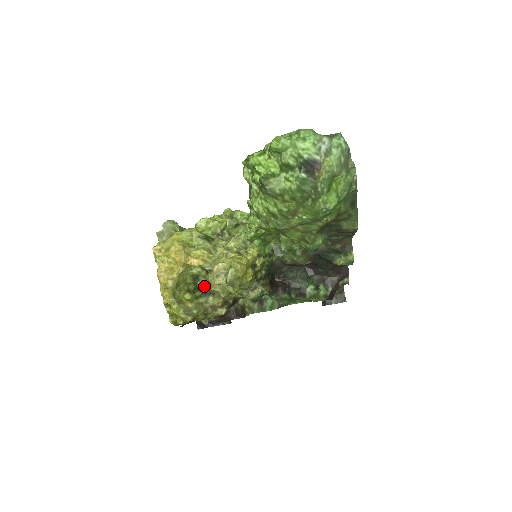
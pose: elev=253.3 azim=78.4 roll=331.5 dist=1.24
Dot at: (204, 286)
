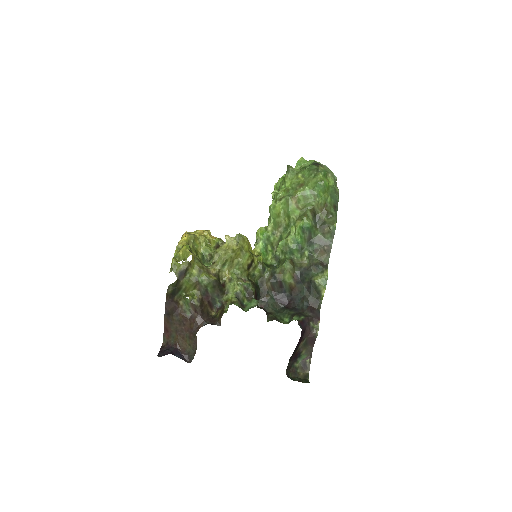
Dot at: occluded
